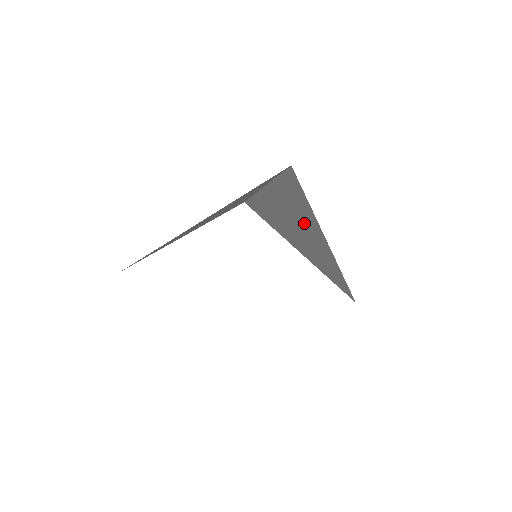
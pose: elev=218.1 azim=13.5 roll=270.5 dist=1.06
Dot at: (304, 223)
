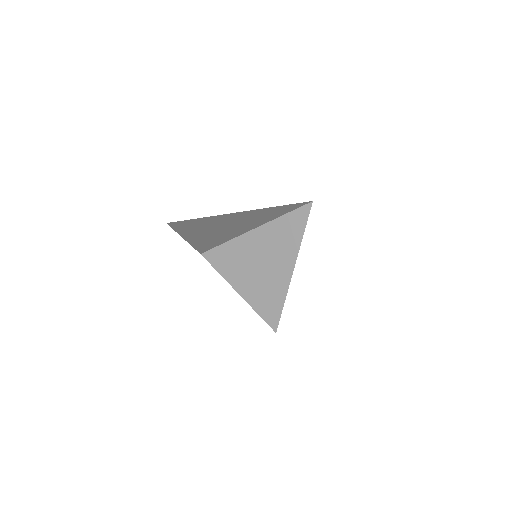
Dot at: occluded
